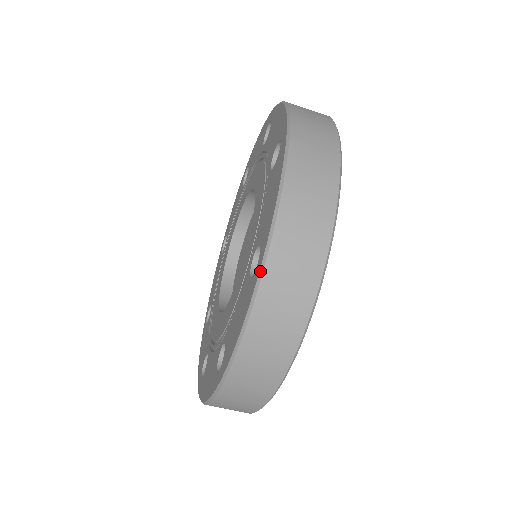
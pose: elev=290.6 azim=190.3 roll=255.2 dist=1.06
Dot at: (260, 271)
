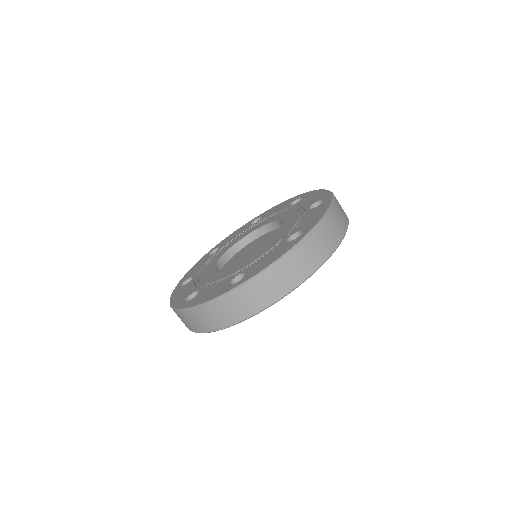
Dot at: (232, 290)
